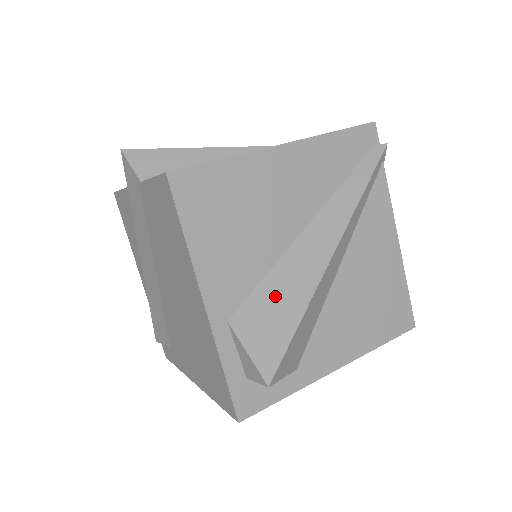
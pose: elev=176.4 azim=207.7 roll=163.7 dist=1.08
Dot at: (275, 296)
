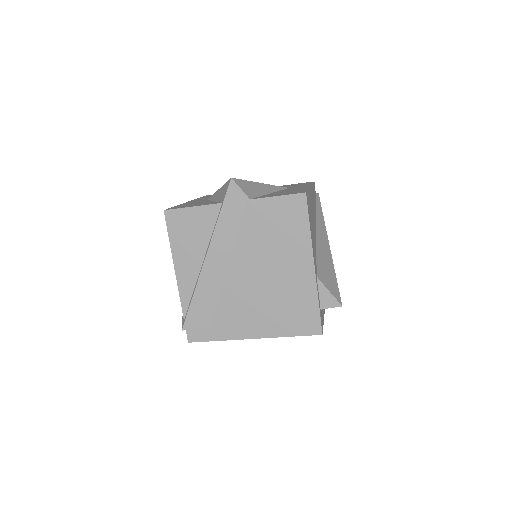
Dot at: (324, 264)
